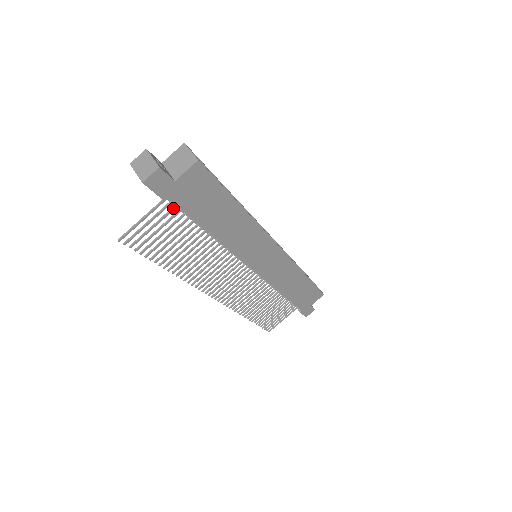
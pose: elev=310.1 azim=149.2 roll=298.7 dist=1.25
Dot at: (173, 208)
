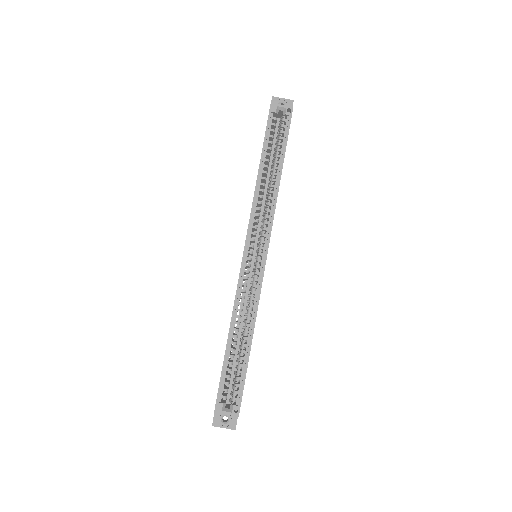
Dot at: occluded
